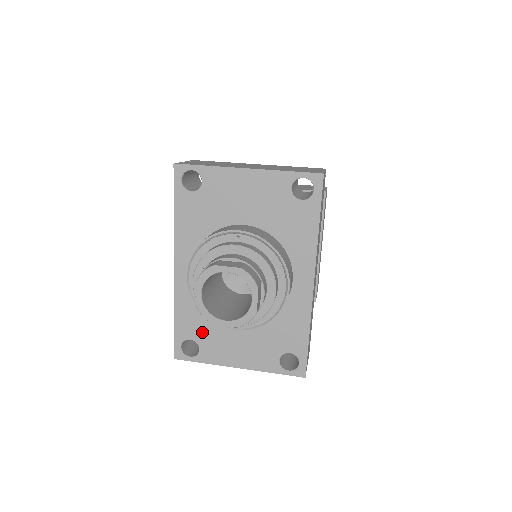
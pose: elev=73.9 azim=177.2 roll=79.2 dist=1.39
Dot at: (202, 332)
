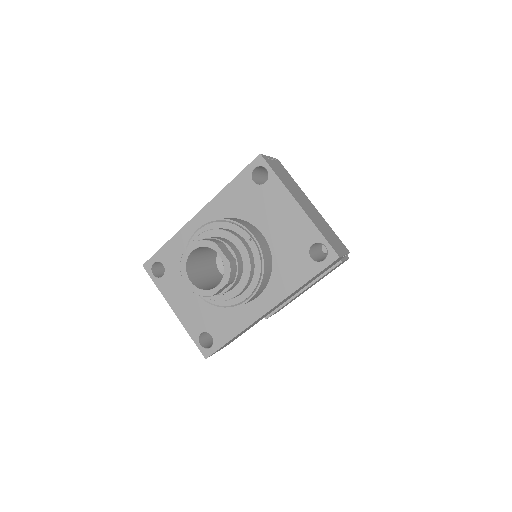
Dot at: (174, 268)
